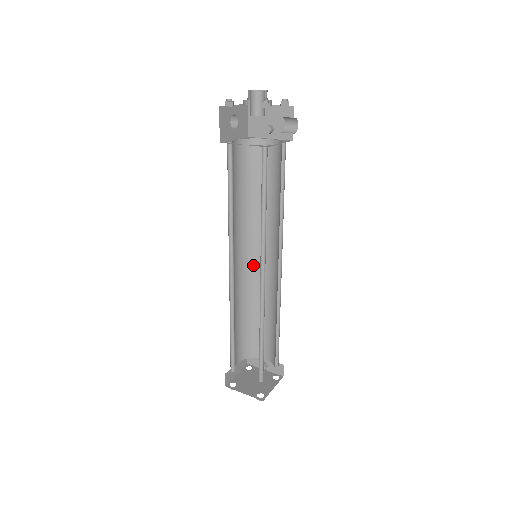
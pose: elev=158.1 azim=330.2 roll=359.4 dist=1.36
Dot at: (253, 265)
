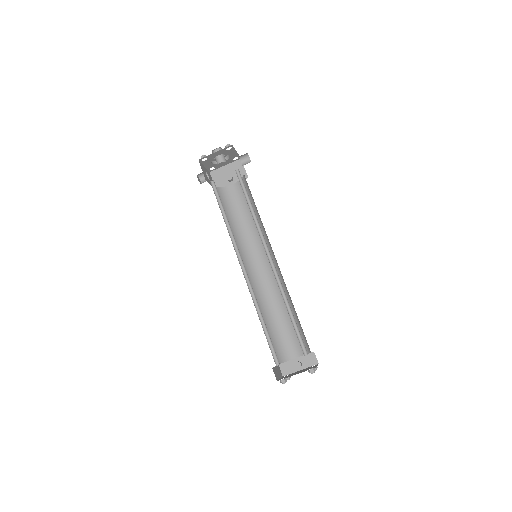
Dot at: (254, 276)
